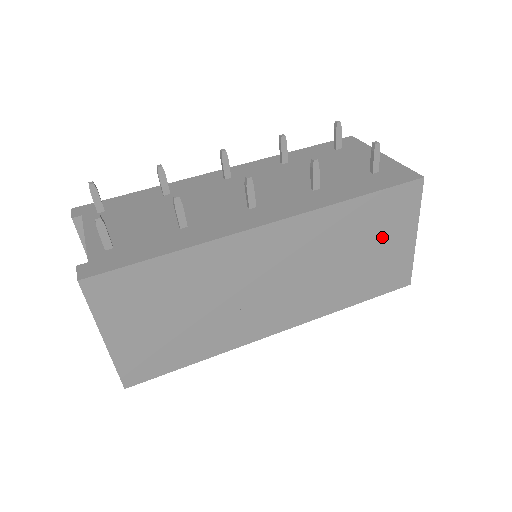
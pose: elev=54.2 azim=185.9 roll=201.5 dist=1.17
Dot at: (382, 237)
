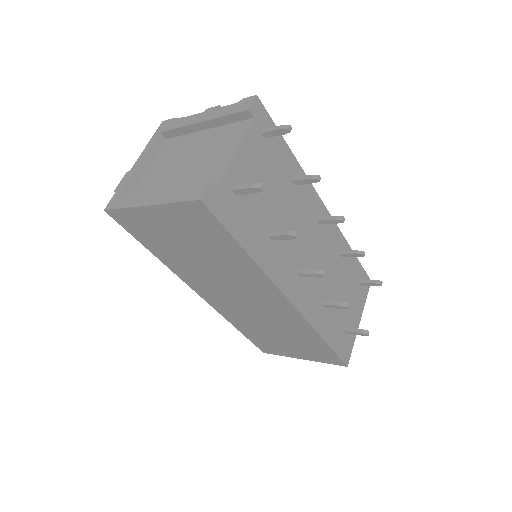
Dot at: (297, 346)
